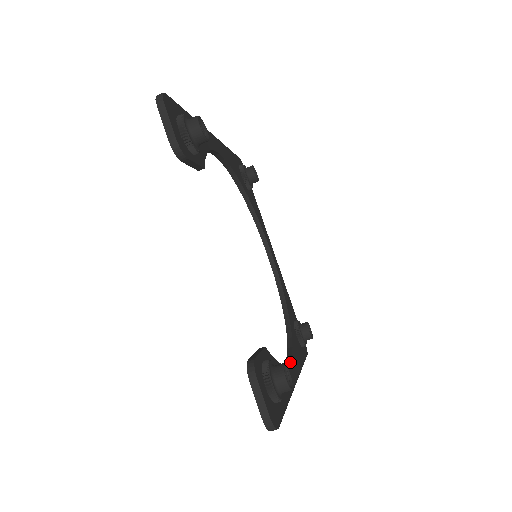
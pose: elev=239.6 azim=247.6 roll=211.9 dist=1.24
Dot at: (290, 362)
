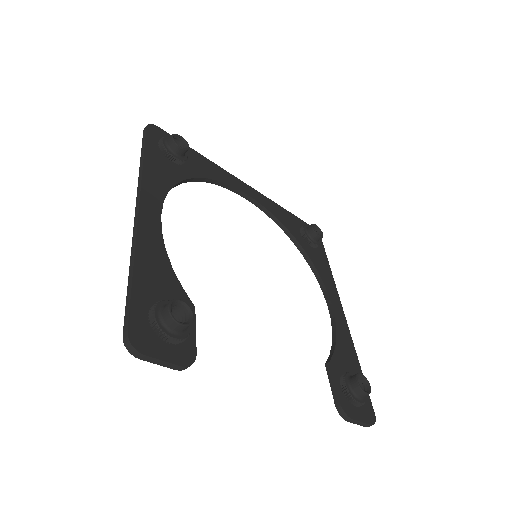
Dot at: (332, 306)
